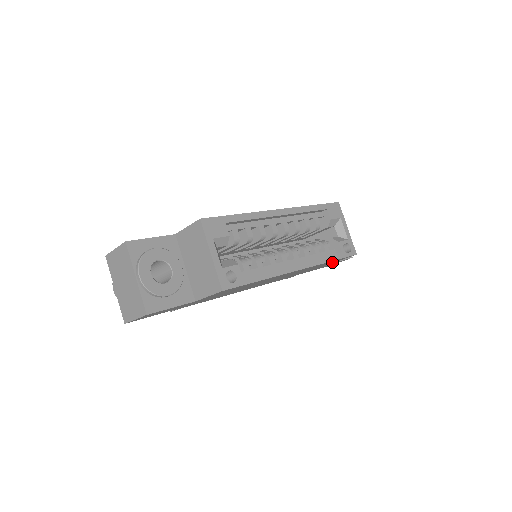
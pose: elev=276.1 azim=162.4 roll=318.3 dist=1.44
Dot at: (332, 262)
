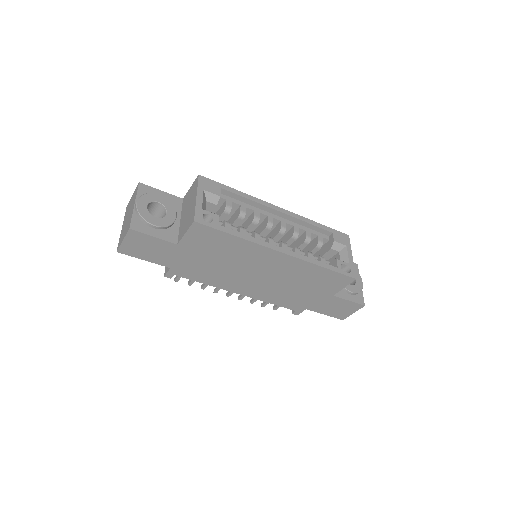
Dot at: (332, 285)
